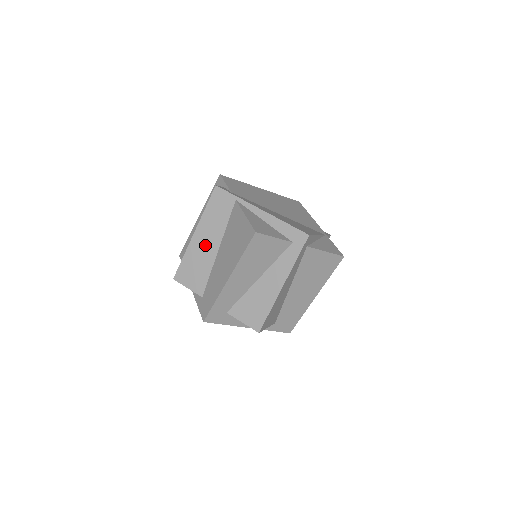
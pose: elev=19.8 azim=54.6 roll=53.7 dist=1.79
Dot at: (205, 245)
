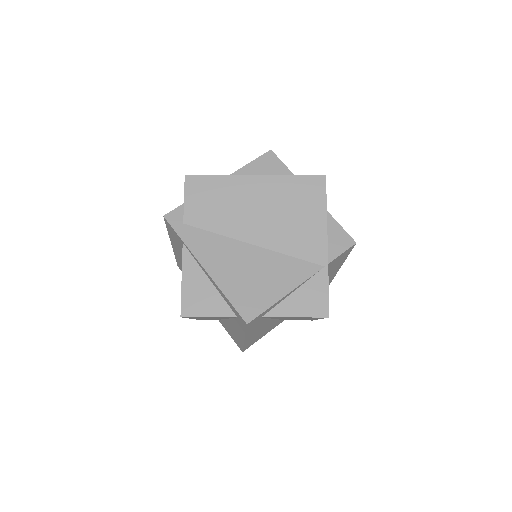
Dot at: occluded
